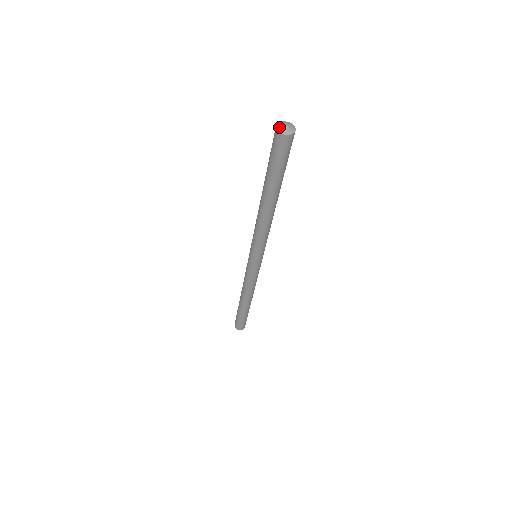
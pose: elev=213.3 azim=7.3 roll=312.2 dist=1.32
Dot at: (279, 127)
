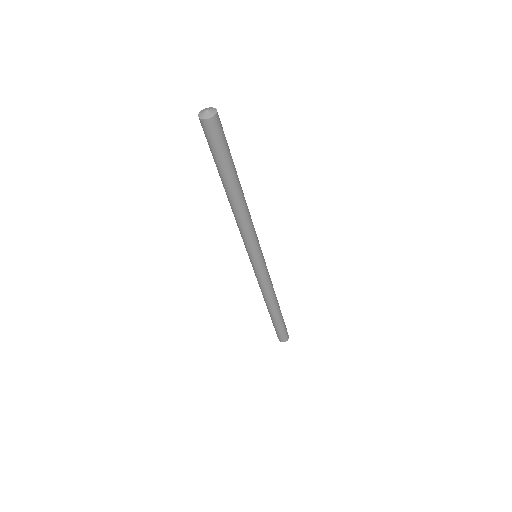
Dot at: (200, 113)
